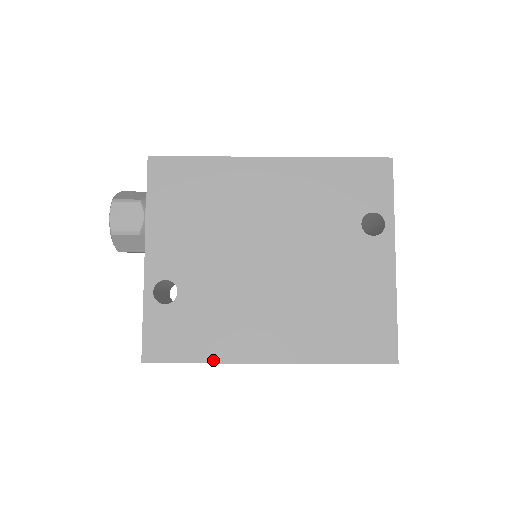
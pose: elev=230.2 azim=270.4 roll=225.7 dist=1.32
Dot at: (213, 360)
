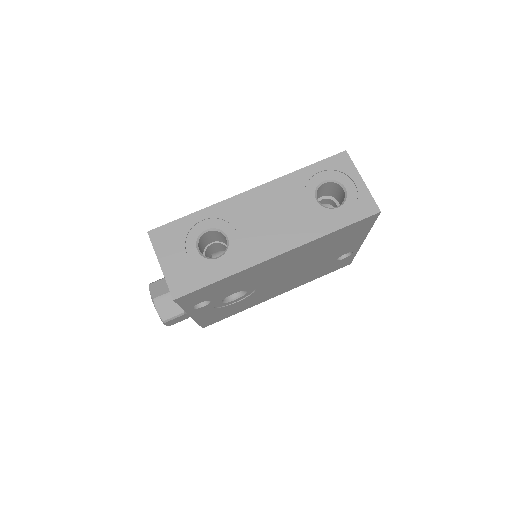
Dot at: (205, 209)
